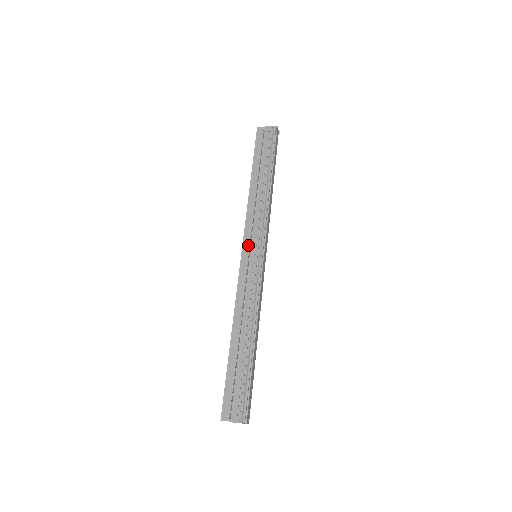
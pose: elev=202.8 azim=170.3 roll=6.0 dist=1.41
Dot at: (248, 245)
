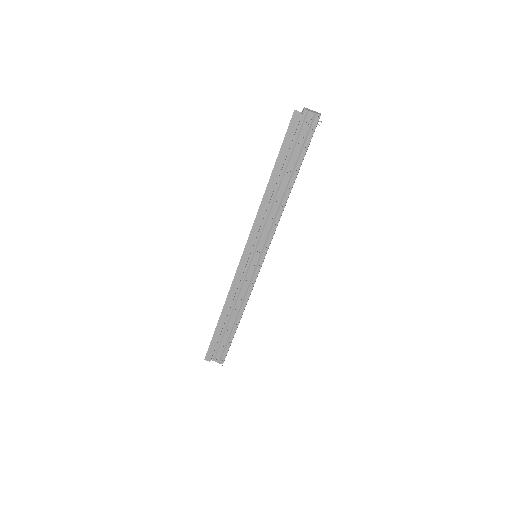
Dot at: (250, 249)
